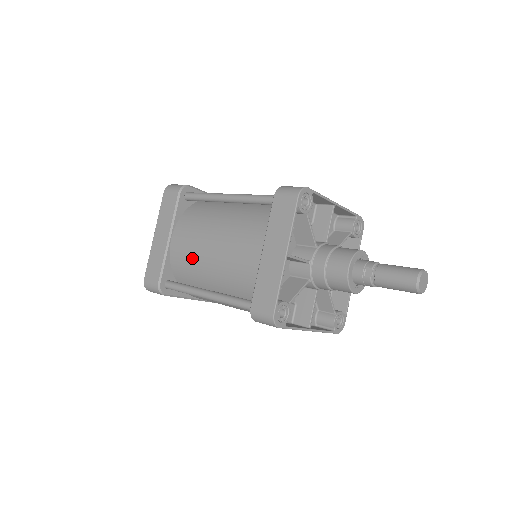
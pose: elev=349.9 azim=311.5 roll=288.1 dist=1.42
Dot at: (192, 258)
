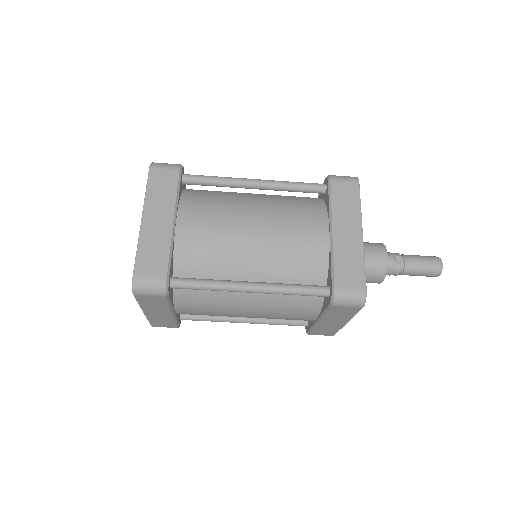
Dot at: (219, 245)
